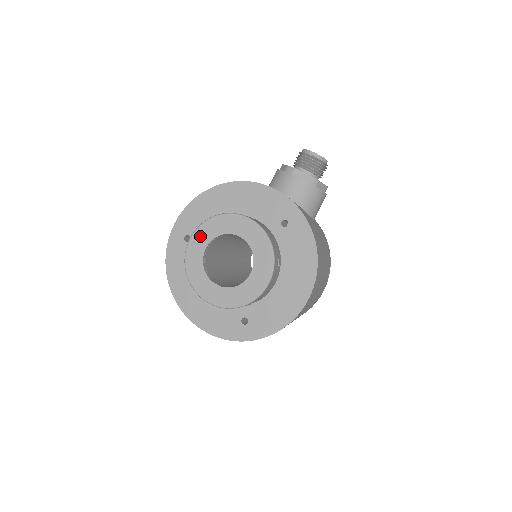
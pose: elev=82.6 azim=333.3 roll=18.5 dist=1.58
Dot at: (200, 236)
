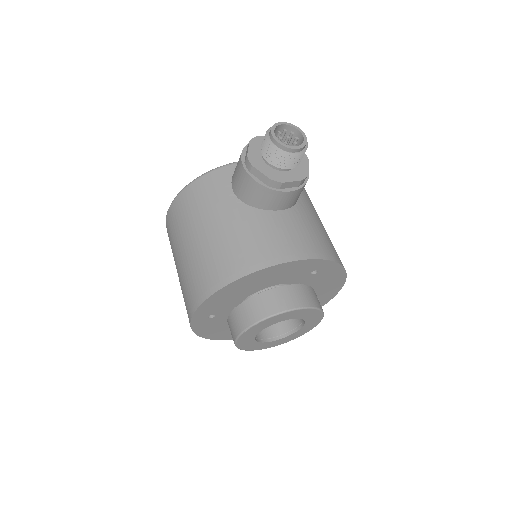
Dot at: (248, 335)
